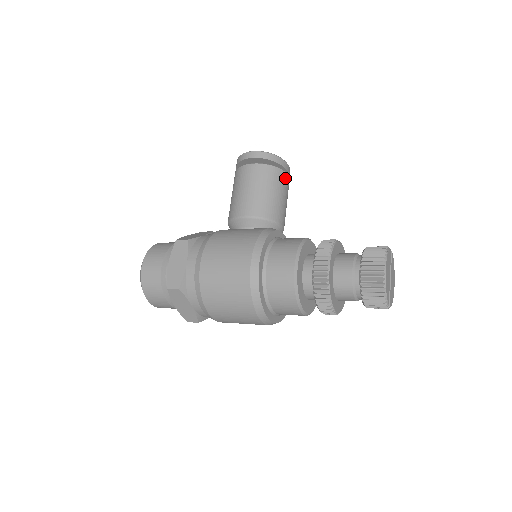
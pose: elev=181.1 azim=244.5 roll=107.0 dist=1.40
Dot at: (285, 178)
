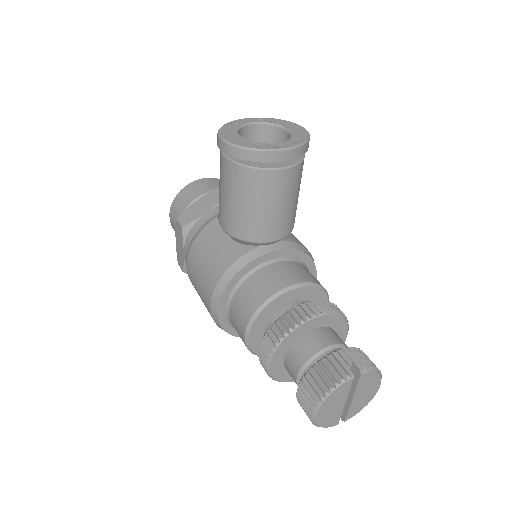
Dot at: (276, 178)
